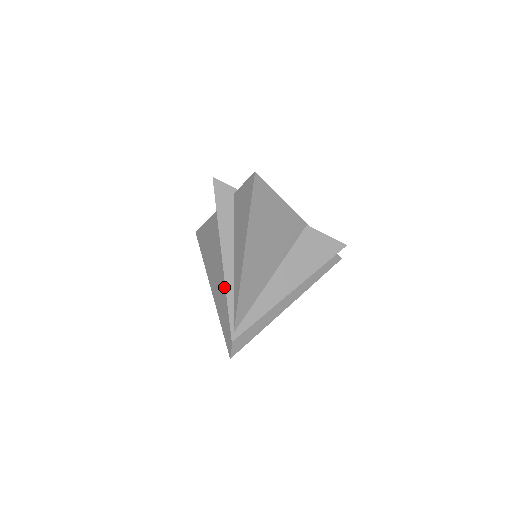
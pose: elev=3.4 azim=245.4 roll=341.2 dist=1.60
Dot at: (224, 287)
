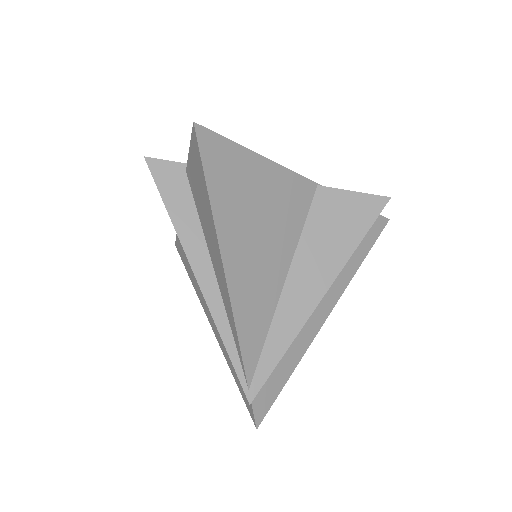
Dot at: occluded
